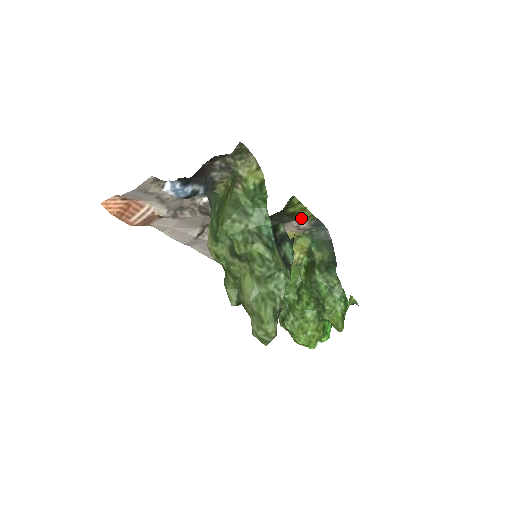
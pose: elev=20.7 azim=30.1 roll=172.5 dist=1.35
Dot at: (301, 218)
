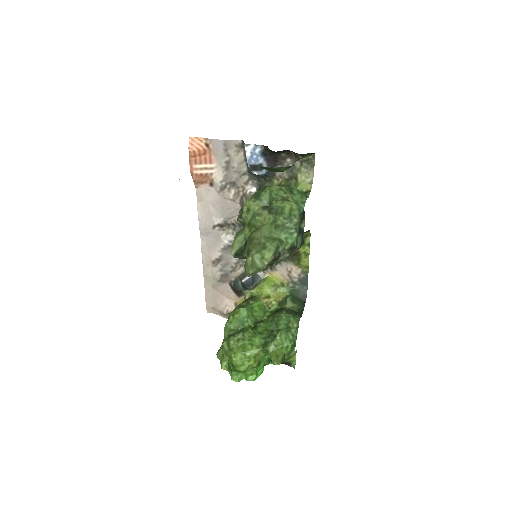
Dot at: (298, 264)
